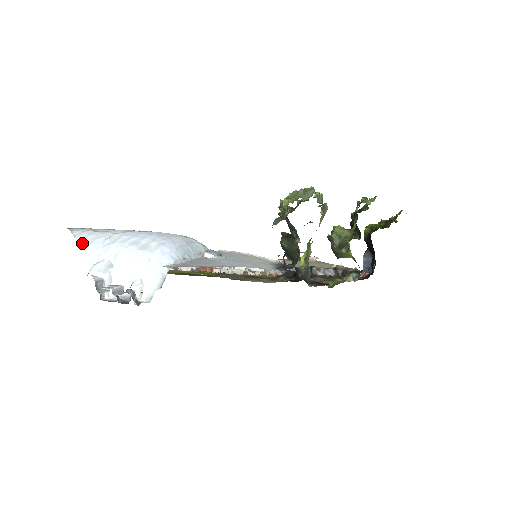
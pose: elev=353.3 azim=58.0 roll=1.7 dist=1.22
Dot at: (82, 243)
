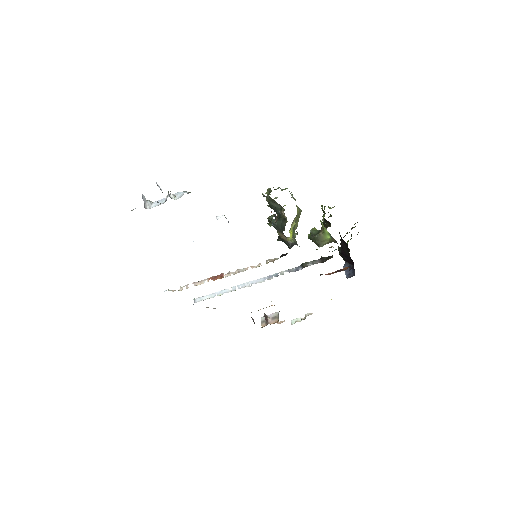
Dot at: occluded
